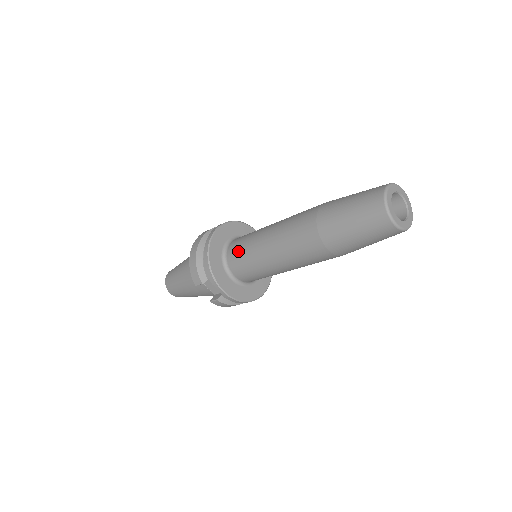
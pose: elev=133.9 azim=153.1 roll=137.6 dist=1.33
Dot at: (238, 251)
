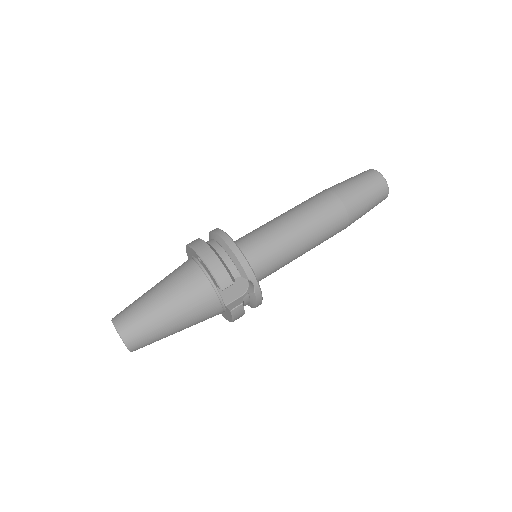
Dot at: (257, 244)
